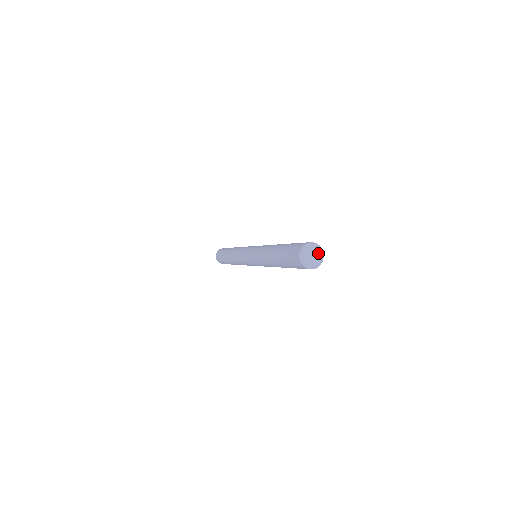
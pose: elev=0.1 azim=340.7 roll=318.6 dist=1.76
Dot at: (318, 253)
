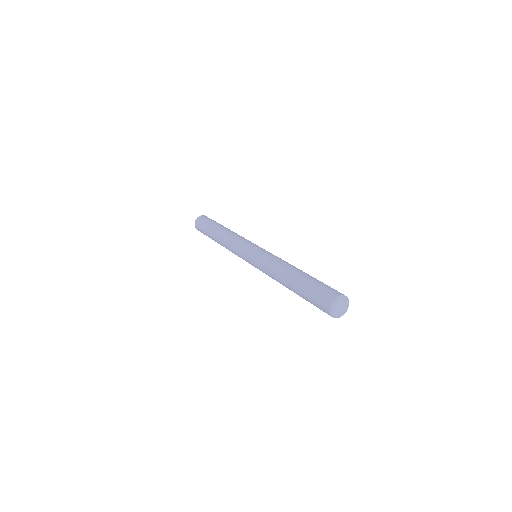
Dot at: (344, 303)
